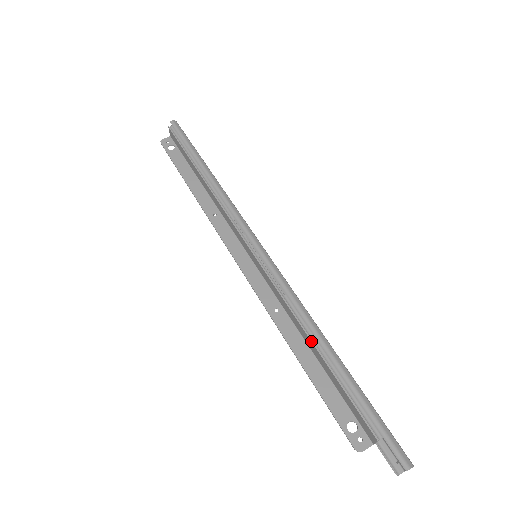
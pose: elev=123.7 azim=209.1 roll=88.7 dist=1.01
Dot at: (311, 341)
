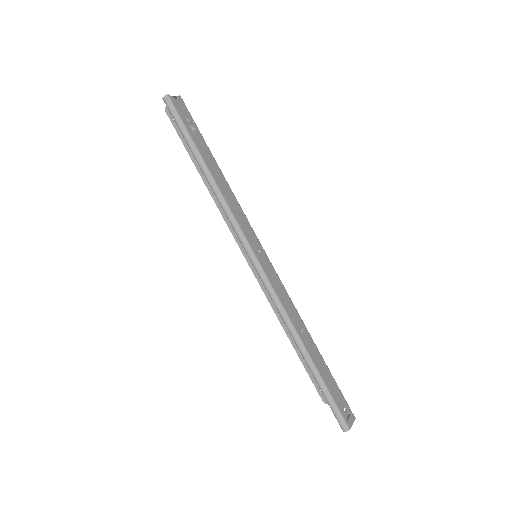
Dot at: (293, 339)
